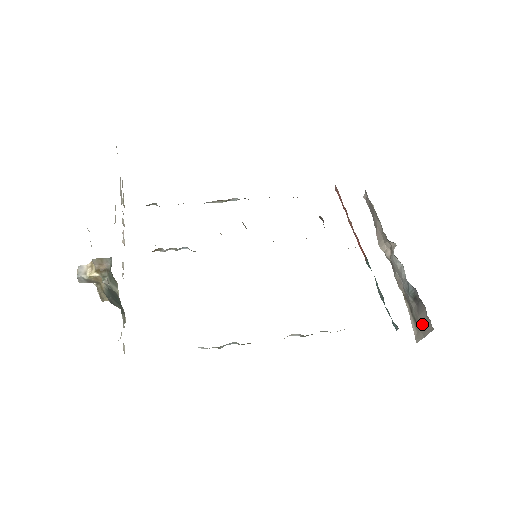
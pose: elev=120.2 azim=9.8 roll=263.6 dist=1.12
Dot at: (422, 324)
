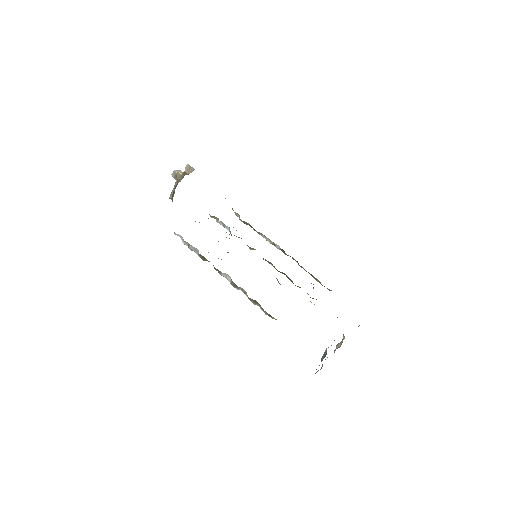
Dot at: occluded
